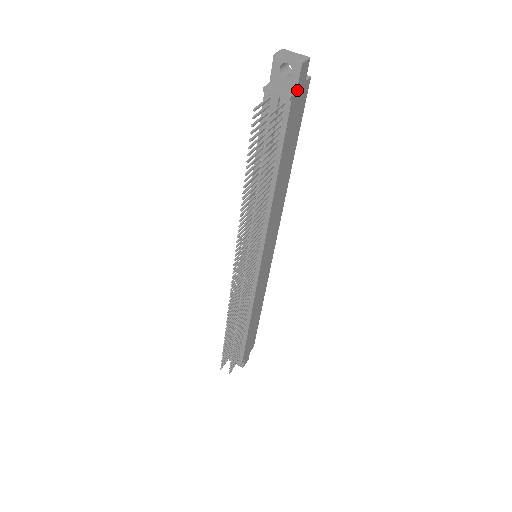
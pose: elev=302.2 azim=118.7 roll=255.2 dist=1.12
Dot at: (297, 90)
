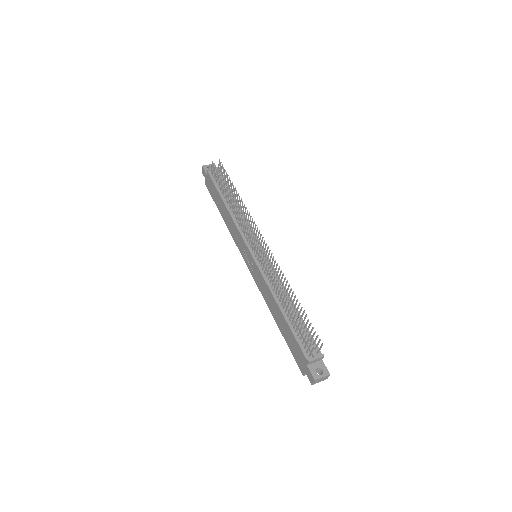
Dot at: occluded
